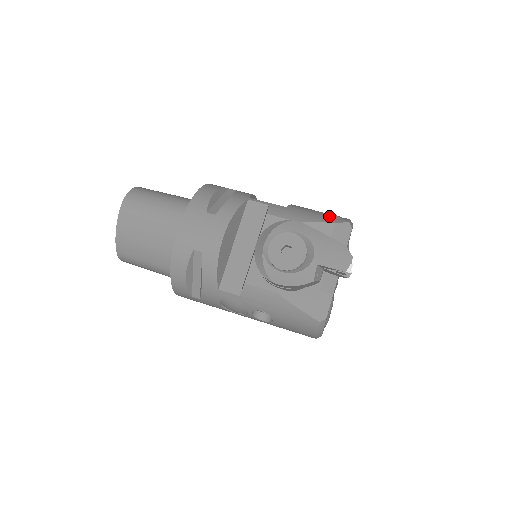
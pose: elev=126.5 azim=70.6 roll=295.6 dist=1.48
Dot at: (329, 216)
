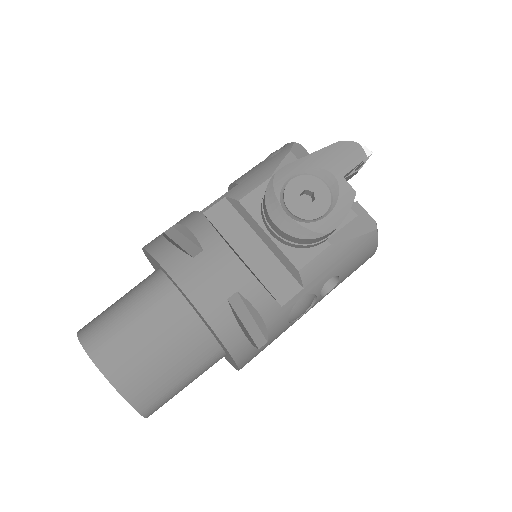
Dot at: (274, 155)
